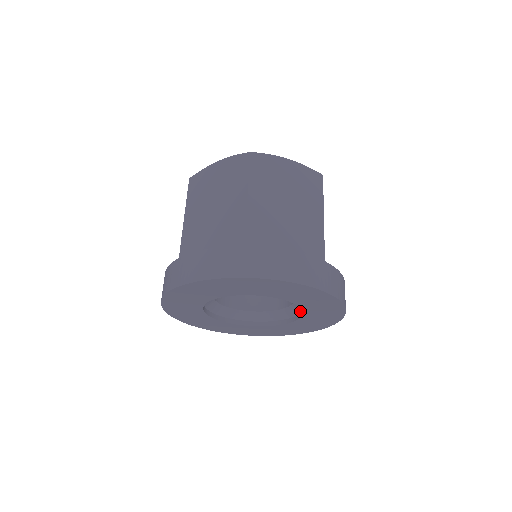
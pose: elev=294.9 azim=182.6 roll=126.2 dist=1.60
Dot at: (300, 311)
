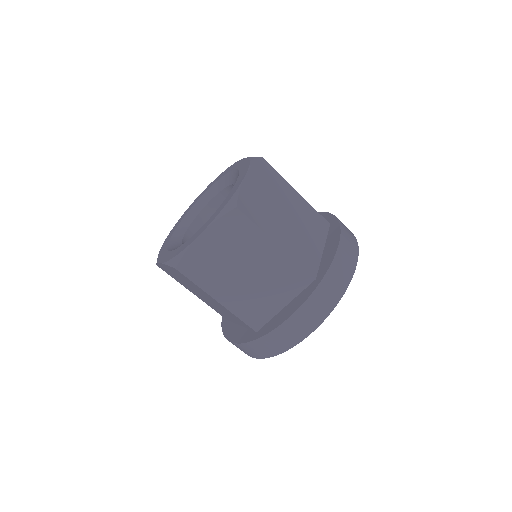
Dot at: occluded
